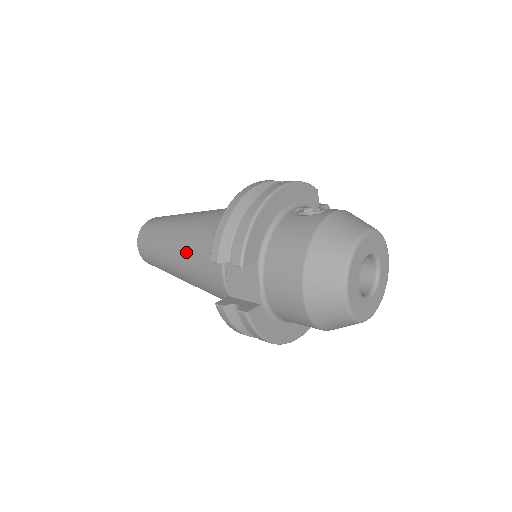
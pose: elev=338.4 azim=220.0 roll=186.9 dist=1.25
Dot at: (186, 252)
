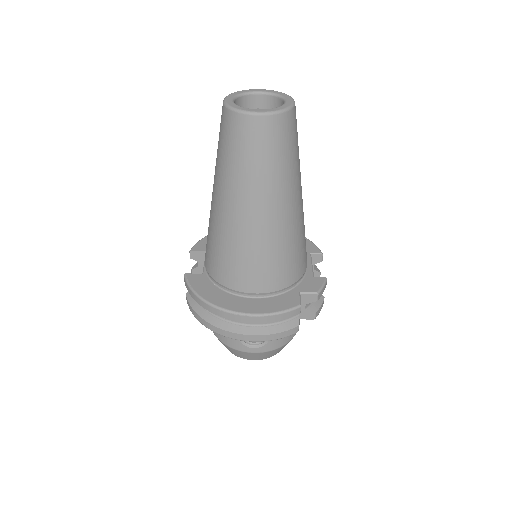
Dot at: (211, 217)
